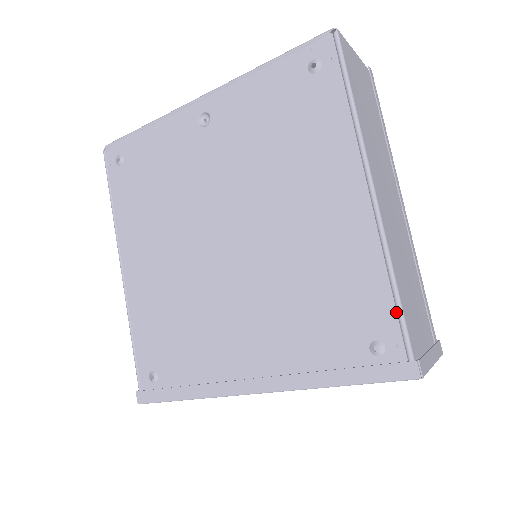
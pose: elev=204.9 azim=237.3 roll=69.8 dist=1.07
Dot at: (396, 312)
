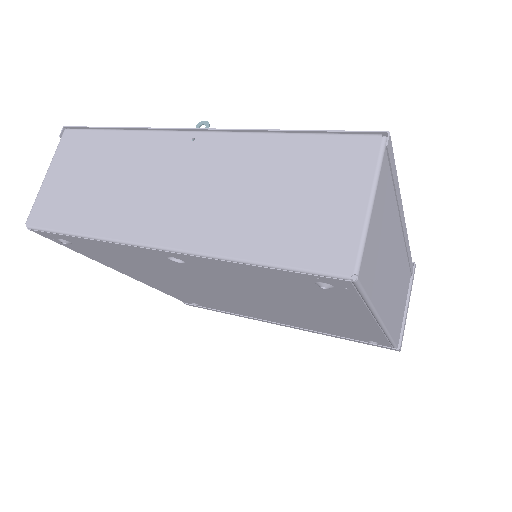
Dot at: (389, 343)
